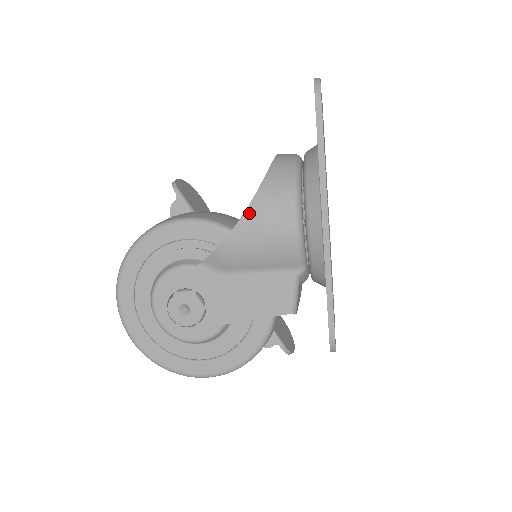
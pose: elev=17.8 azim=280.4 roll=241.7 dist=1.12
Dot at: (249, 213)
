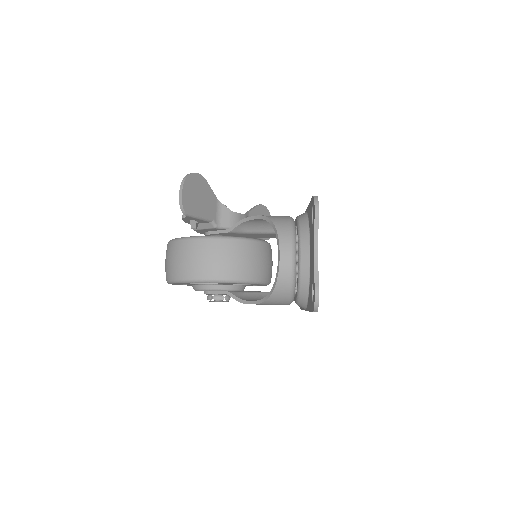
Dot at: (262, 304)
